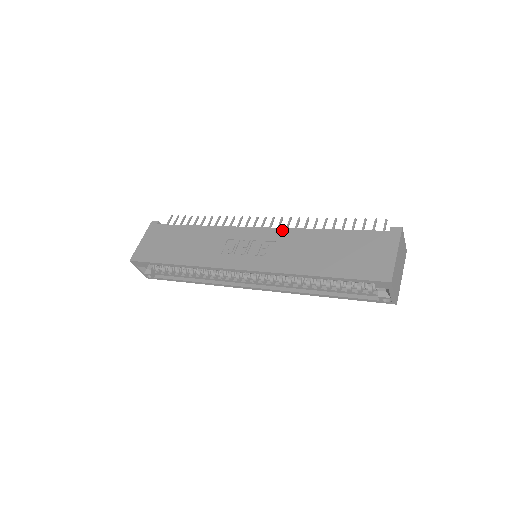
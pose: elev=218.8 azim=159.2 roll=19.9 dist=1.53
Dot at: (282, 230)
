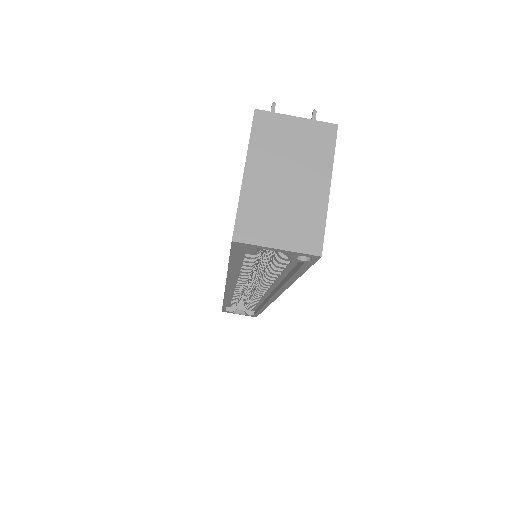
Dot at: occluded
